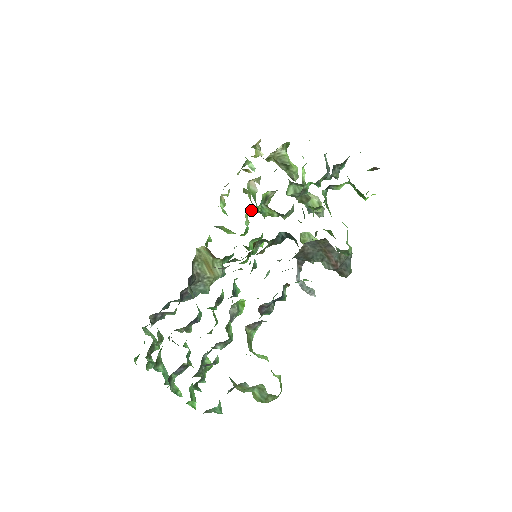
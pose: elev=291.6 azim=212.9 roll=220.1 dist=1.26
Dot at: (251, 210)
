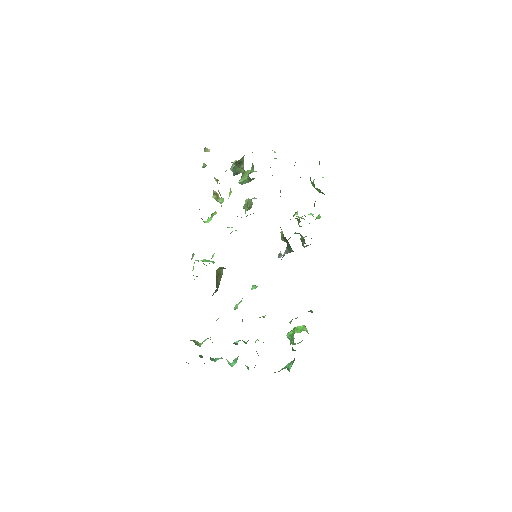
Dot at: occluded
